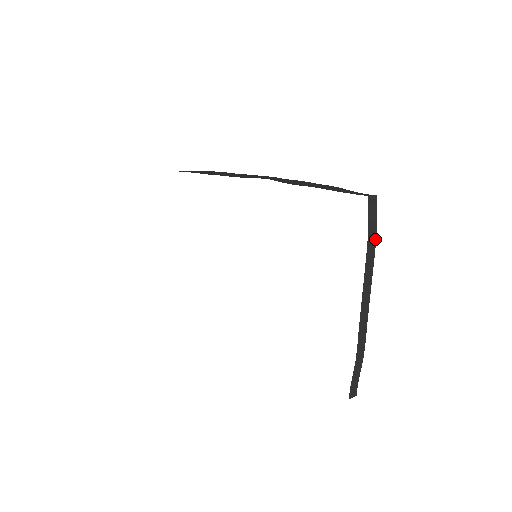
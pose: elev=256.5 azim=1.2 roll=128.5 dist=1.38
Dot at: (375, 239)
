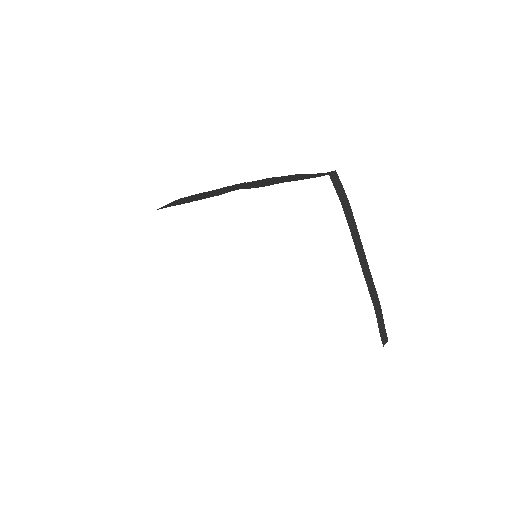
Dot at: (350, 207)
